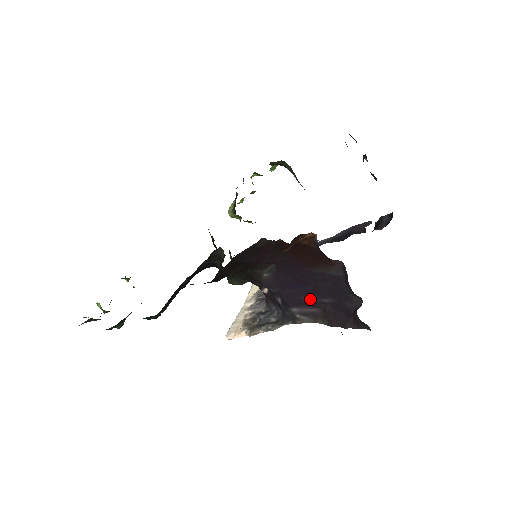
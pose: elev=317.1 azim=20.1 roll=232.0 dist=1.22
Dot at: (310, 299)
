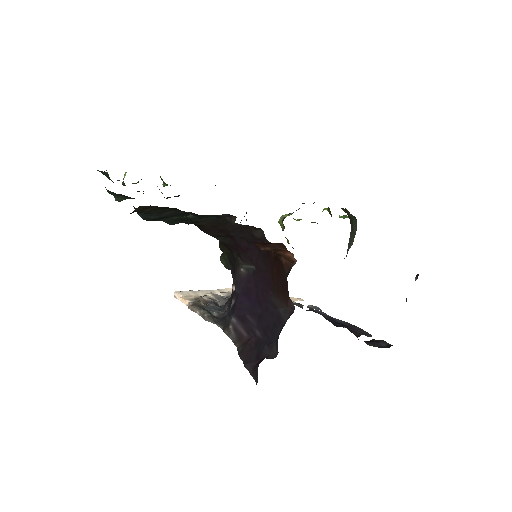
Dot at: (250, 321)
